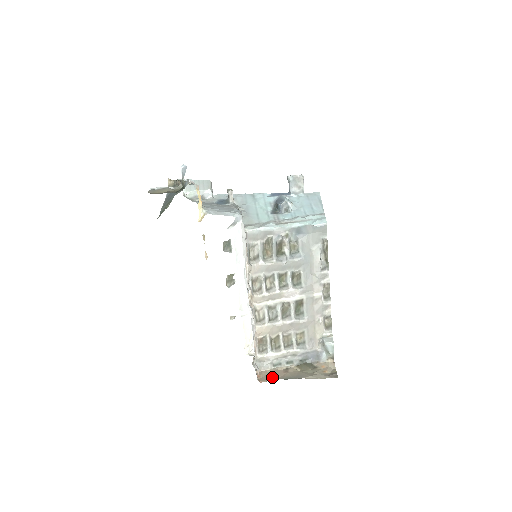
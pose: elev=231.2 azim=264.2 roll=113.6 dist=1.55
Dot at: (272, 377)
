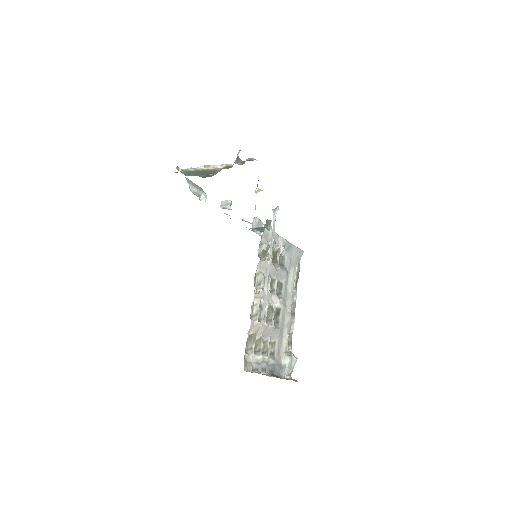
Dot at: occluded
